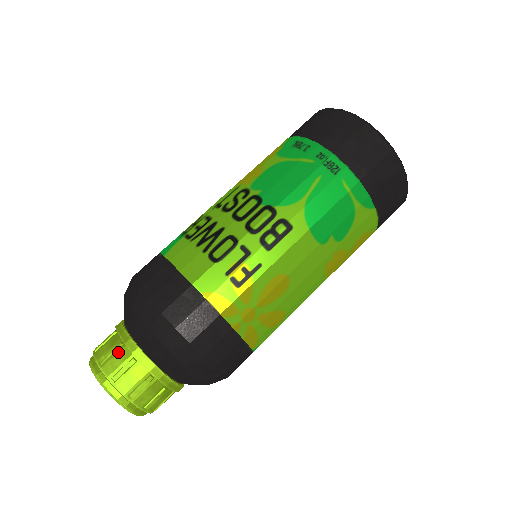
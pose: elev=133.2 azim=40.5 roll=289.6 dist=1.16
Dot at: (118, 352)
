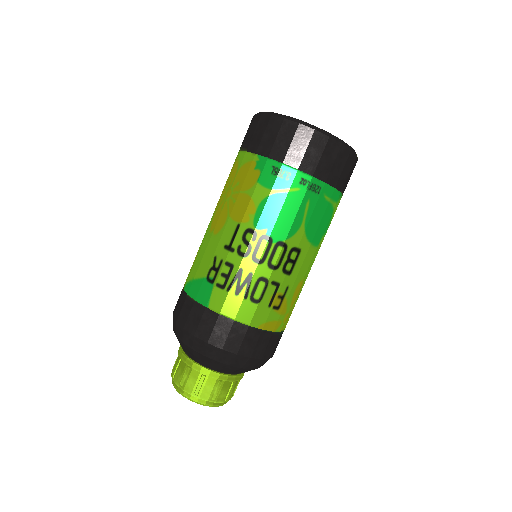
Dot at: (206, 383)
